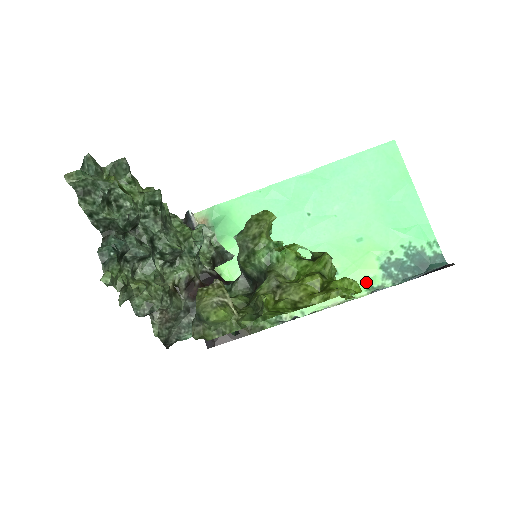
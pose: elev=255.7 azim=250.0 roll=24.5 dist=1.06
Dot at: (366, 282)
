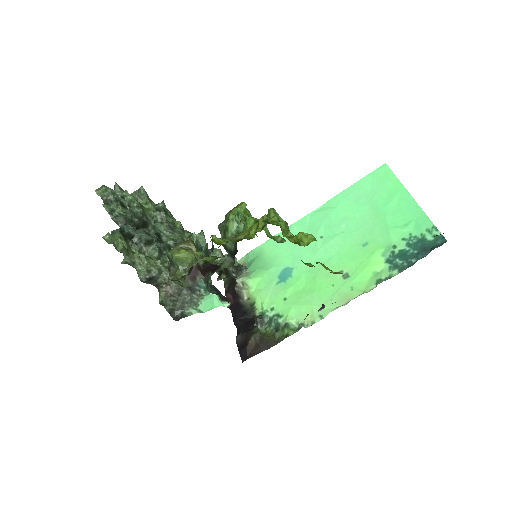
Dot at: (375, 277)
